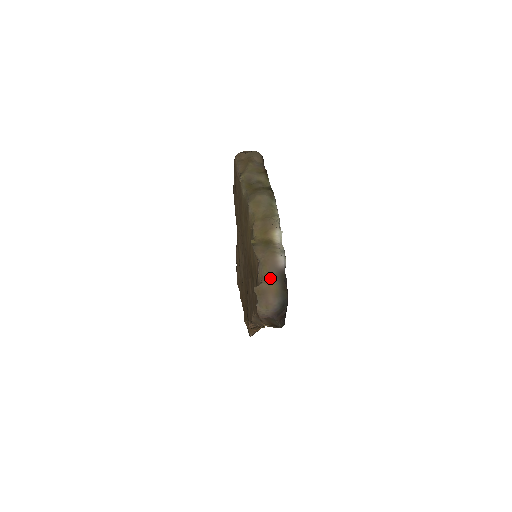
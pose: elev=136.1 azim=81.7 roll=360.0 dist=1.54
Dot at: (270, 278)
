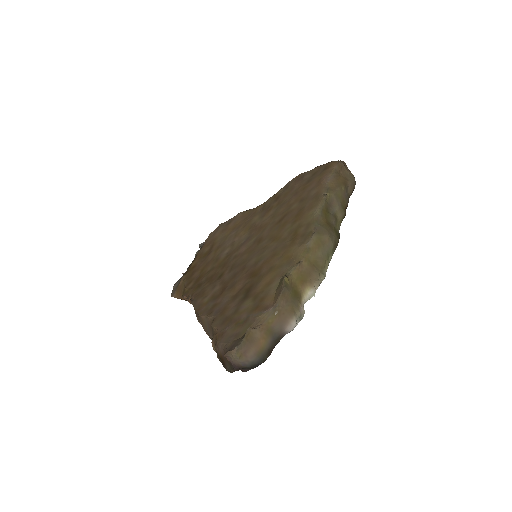
Dot at: (268, 331)
